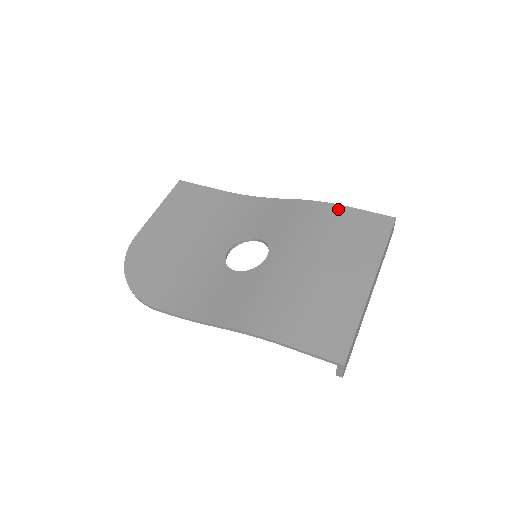
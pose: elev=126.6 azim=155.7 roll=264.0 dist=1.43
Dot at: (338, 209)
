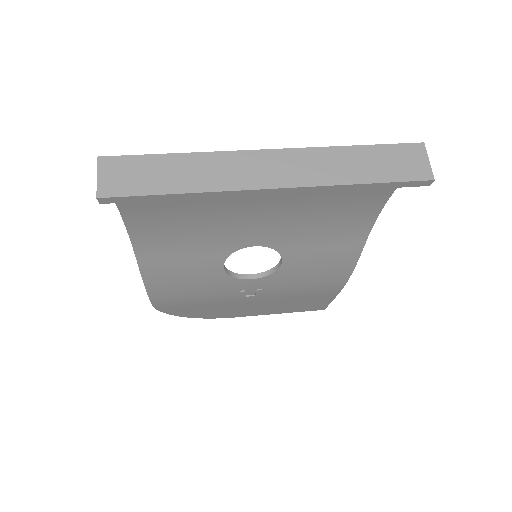
Dot at: occluded
